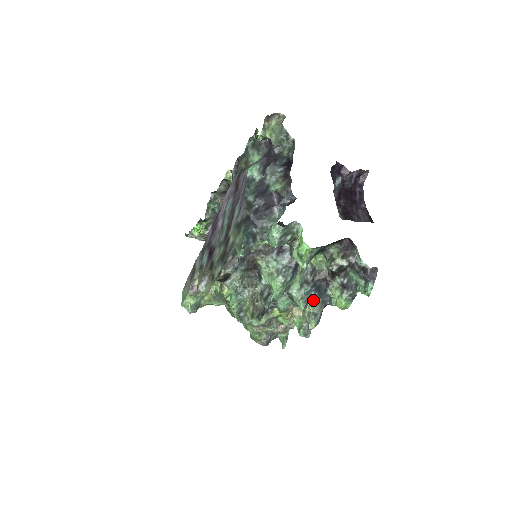
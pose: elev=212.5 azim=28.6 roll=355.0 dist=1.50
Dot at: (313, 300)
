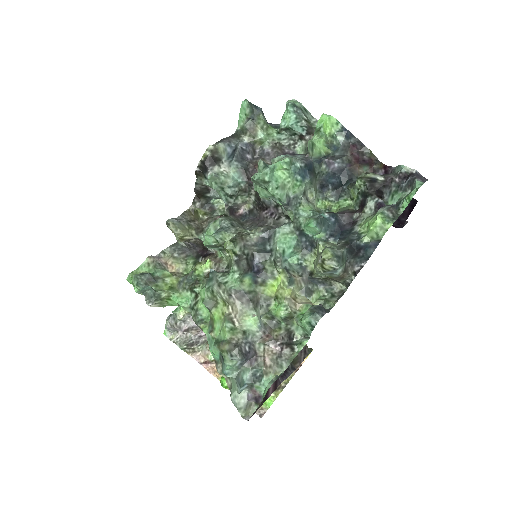
Dot at: (331, 243)
